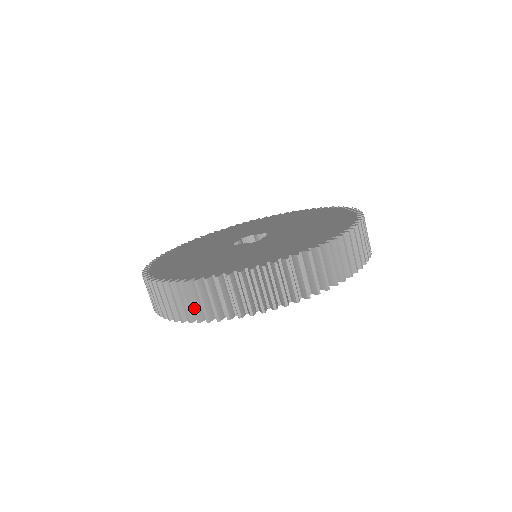
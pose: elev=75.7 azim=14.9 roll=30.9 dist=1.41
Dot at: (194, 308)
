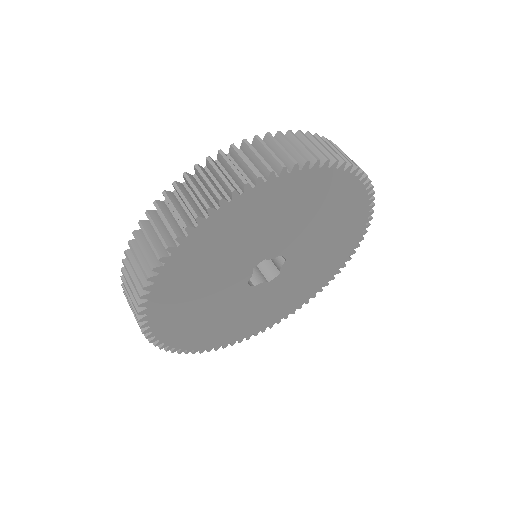
Dot at: (308, 148)
